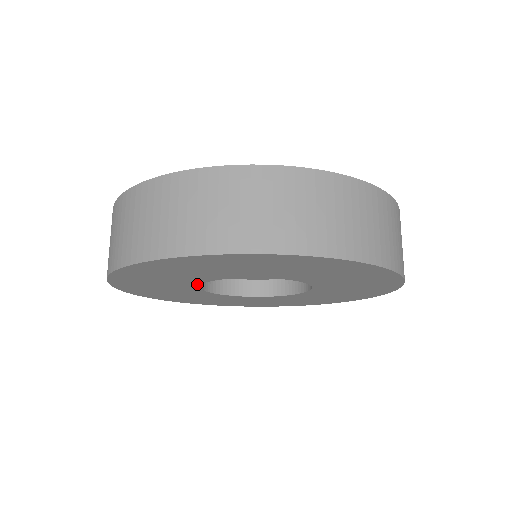
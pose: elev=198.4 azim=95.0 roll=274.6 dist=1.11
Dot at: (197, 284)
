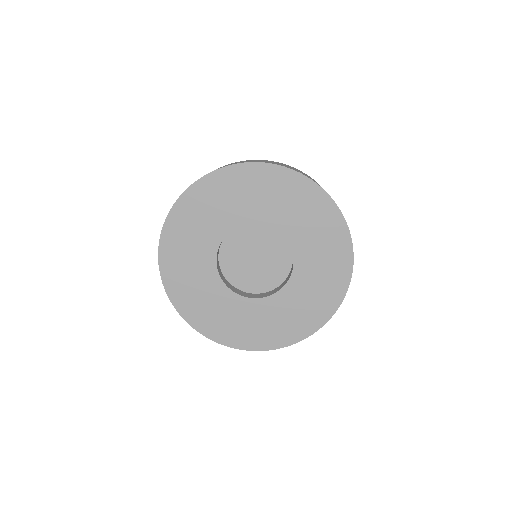
Dot at: (218, 278)
